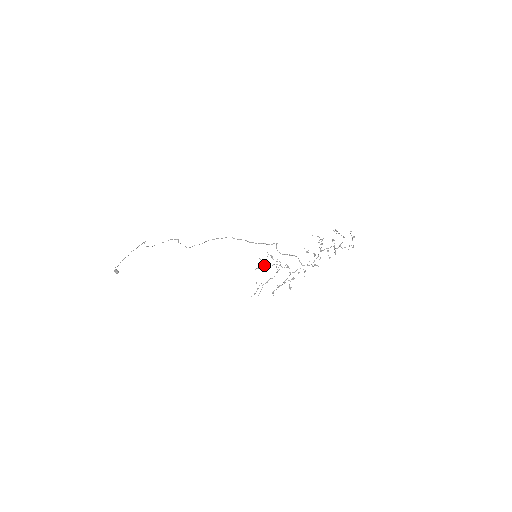
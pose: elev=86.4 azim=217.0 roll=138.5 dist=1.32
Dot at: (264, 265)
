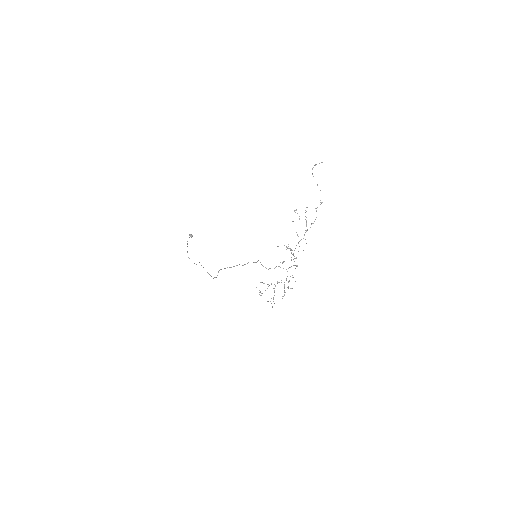
Dot at: occluded
